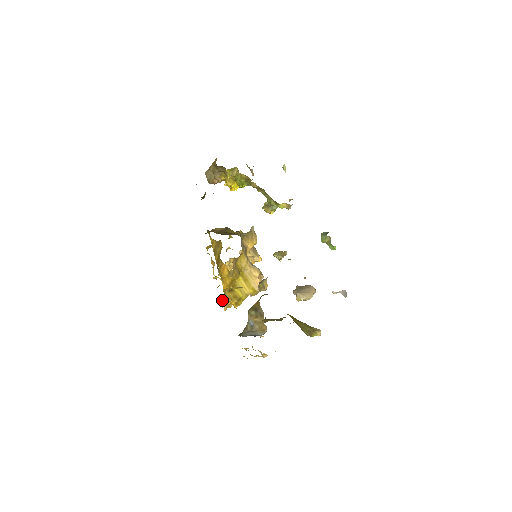
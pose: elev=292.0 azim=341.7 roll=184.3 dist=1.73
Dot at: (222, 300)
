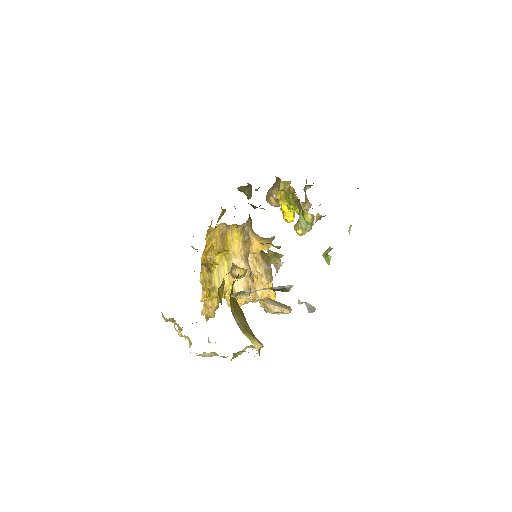
Dot at: occluded
